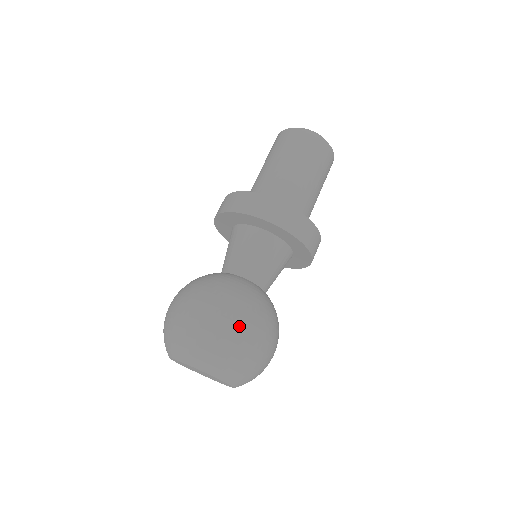
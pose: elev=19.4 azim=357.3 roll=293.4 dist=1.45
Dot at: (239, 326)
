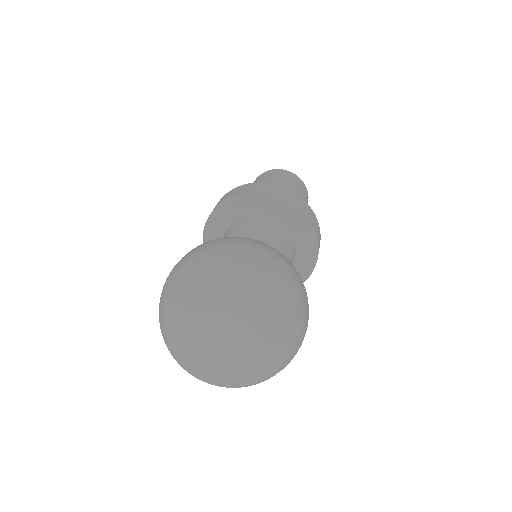
Dot at: (273, 259)
